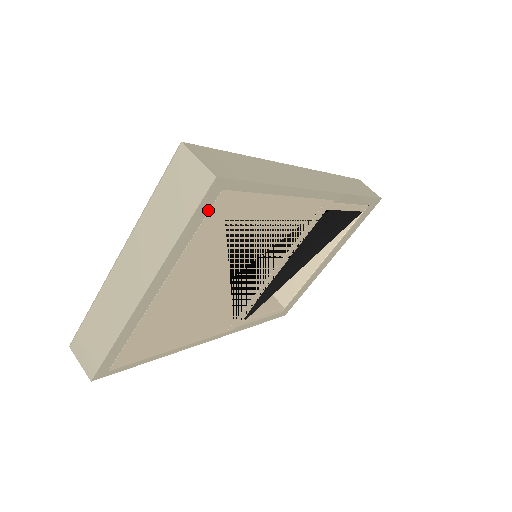
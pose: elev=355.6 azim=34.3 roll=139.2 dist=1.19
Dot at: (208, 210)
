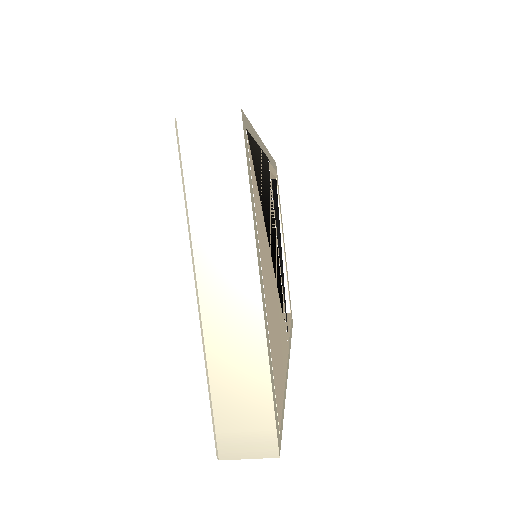
Dot at: (248, 158)
